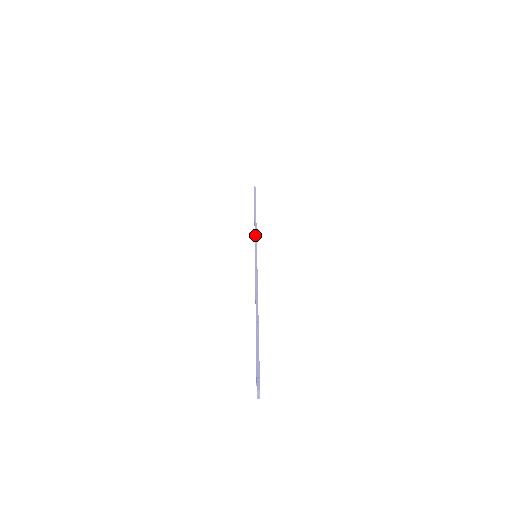
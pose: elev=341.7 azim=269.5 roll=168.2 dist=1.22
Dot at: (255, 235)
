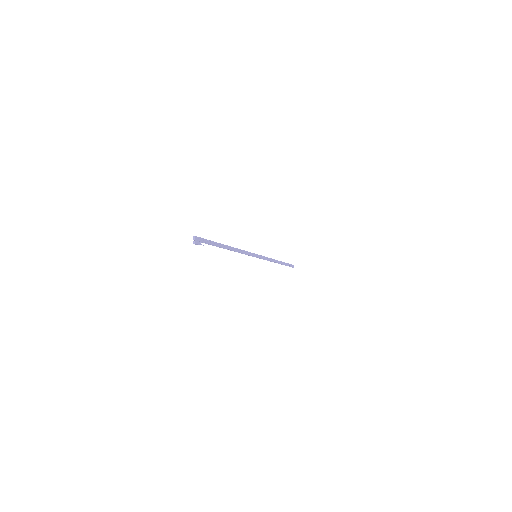
Dot at: occluded
